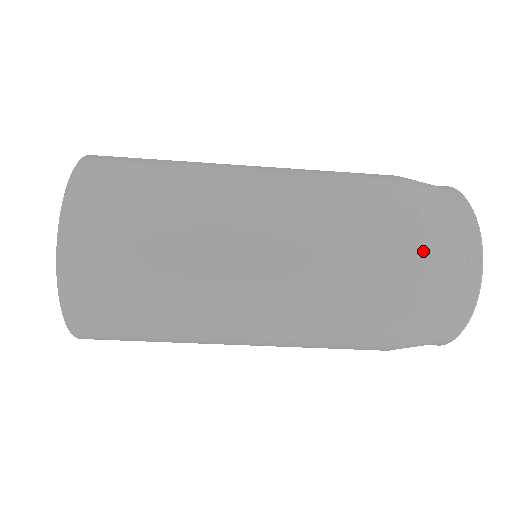
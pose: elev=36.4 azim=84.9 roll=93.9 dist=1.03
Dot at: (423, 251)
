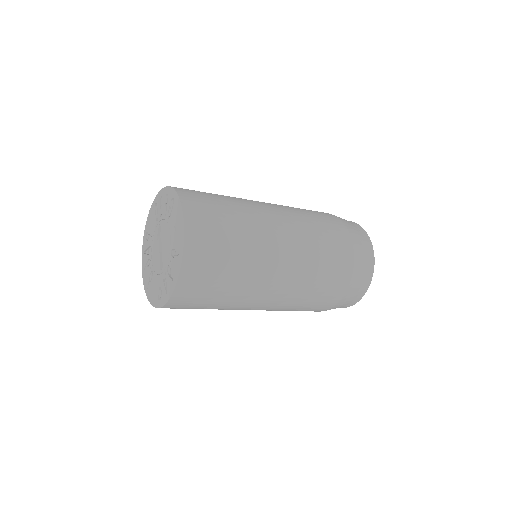
Dot at: (353, 249)
